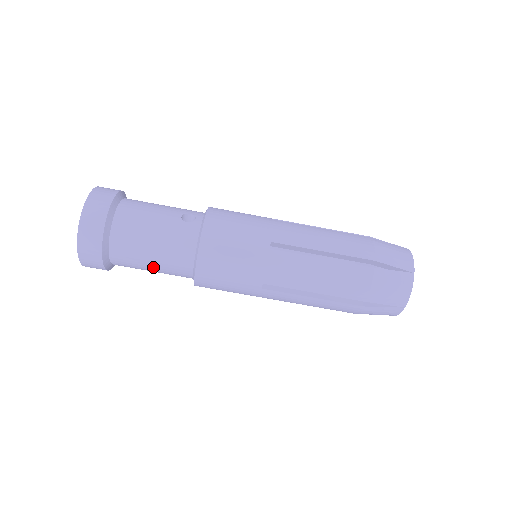
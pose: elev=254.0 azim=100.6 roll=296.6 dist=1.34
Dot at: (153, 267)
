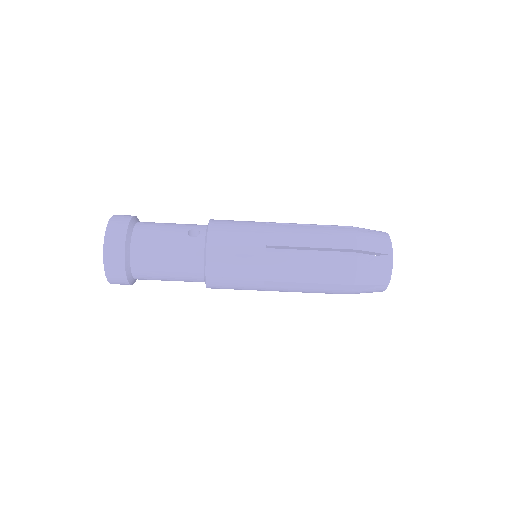
Dot at: (170, 278)
